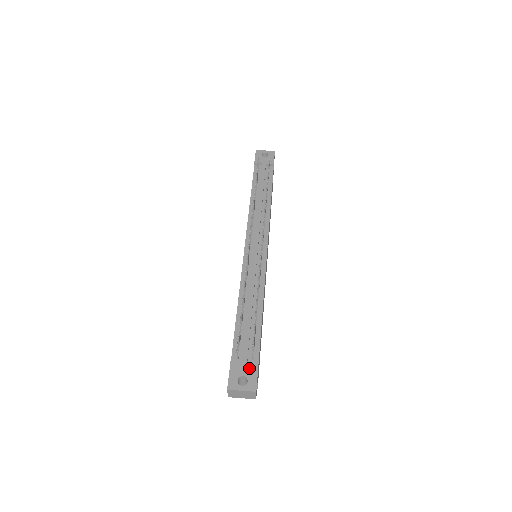
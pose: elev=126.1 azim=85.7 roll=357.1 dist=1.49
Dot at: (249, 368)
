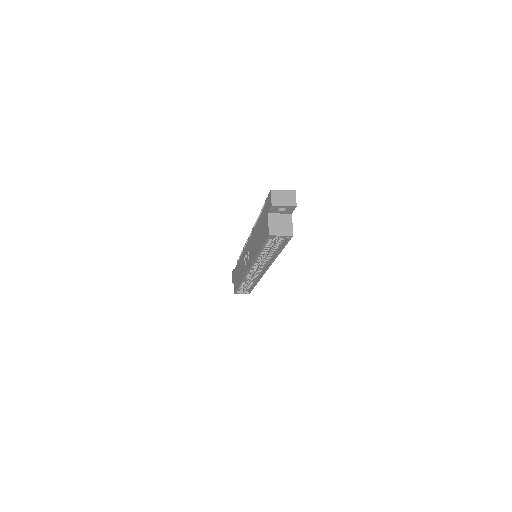
Dot at: occluded
